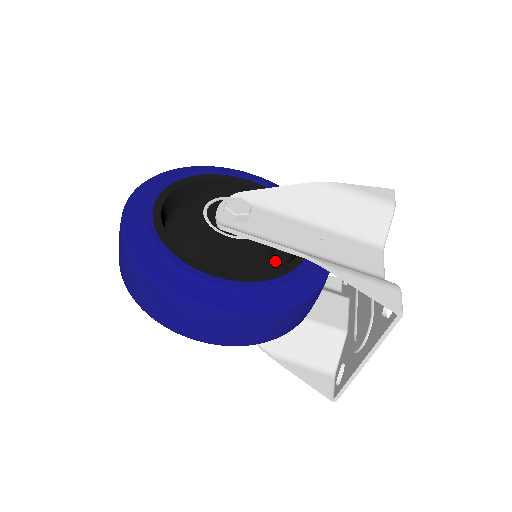
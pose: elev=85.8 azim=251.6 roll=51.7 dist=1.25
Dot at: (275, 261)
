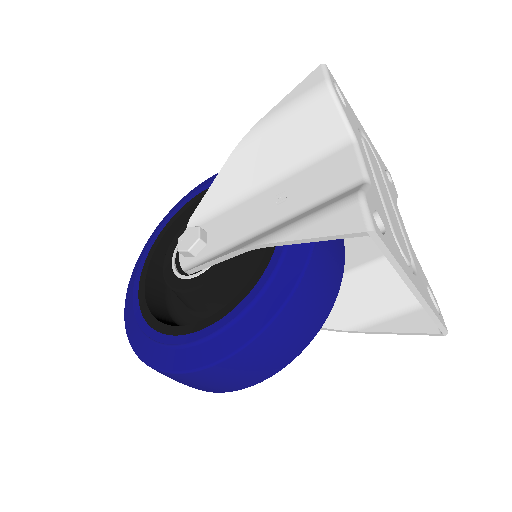
Dot at: occluded
